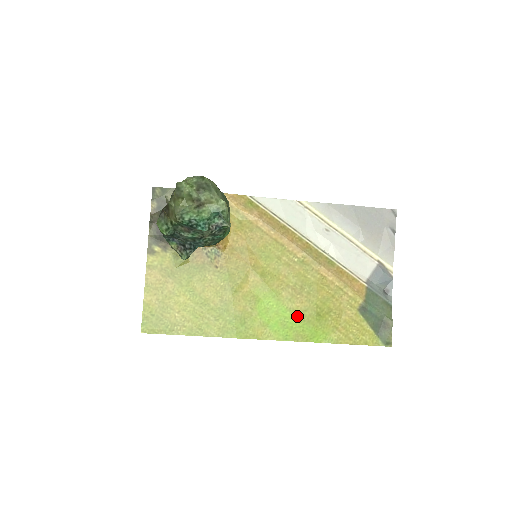
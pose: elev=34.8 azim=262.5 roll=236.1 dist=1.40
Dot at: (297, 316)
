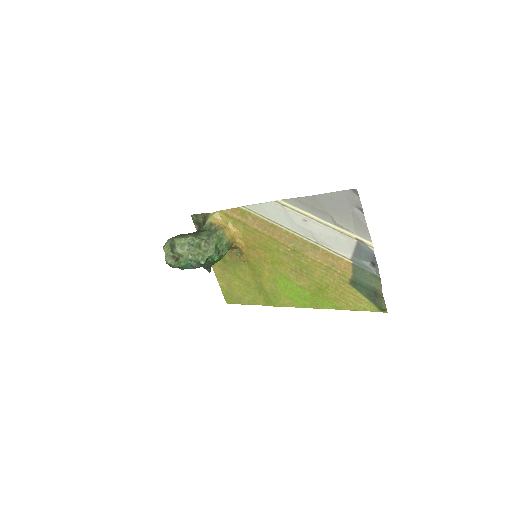
Dot at: (306, 291)
